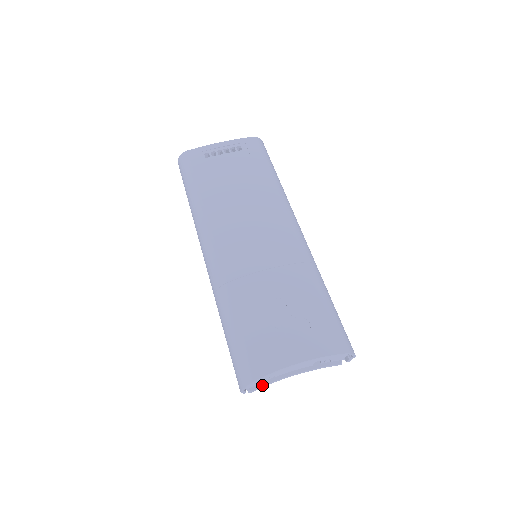
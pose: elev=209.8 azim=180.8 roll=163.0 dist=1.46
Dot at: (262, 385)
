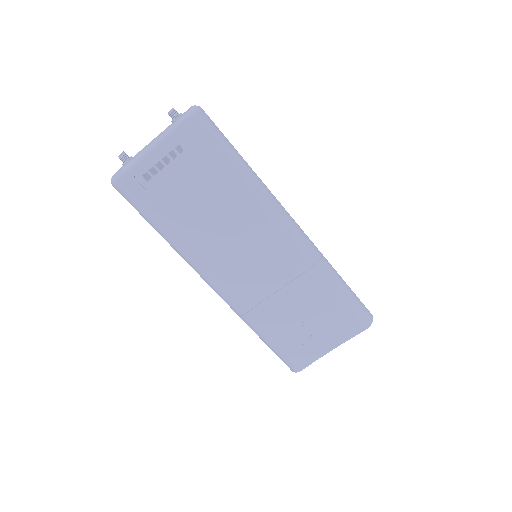
Dot at: occluded
